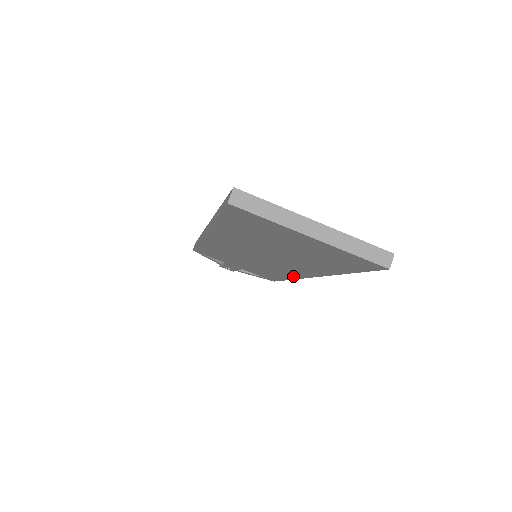
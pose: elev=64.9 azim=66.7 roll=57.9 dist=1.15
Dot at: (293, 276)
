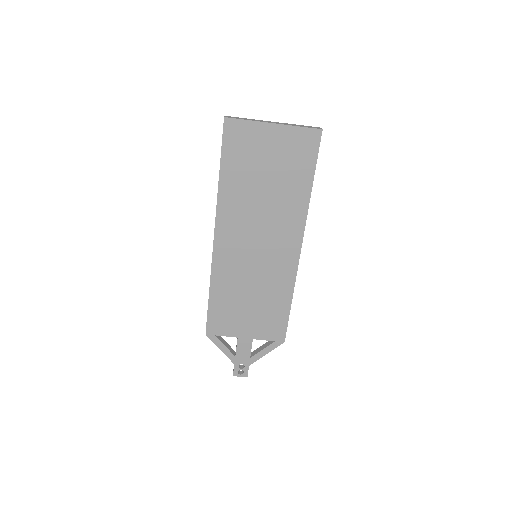
Dot at: (291, 275)
